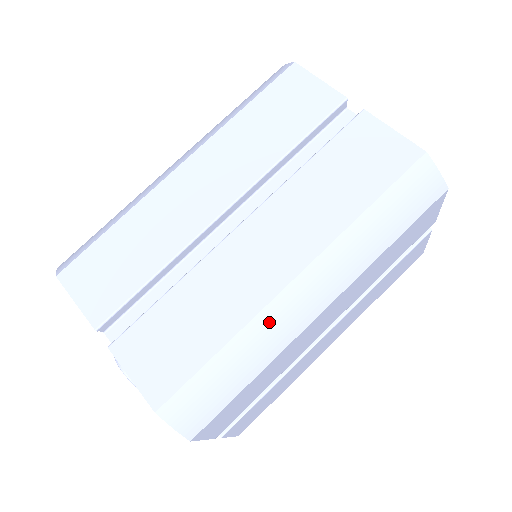
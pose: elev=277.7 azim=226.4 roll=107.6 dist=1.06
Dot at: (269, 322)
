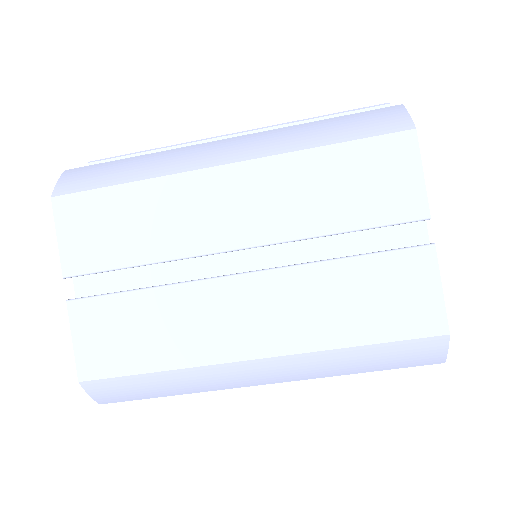
Dot at: (209, 374)
